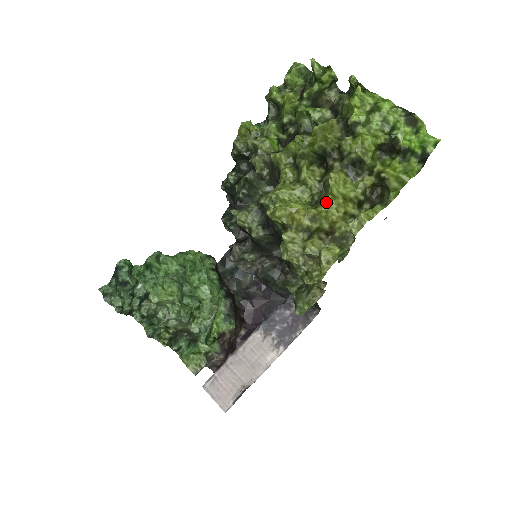
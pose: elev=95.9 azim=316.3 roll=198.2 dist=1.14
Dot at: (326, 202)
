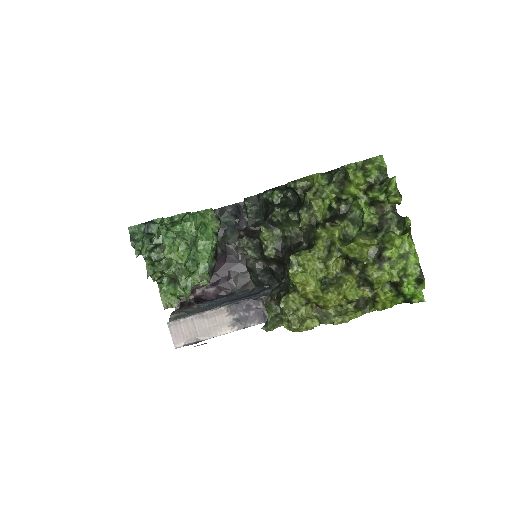
Dot at: (332, 295)
